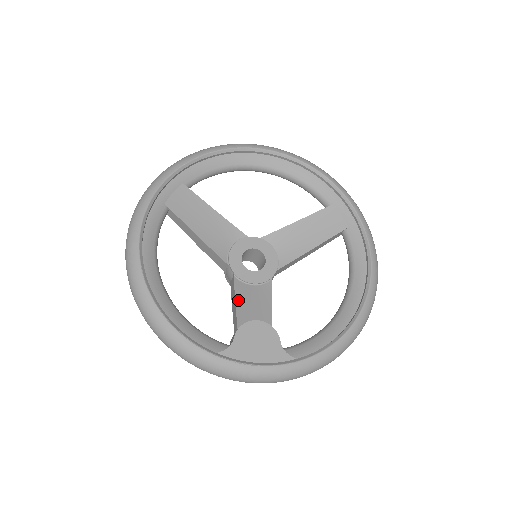
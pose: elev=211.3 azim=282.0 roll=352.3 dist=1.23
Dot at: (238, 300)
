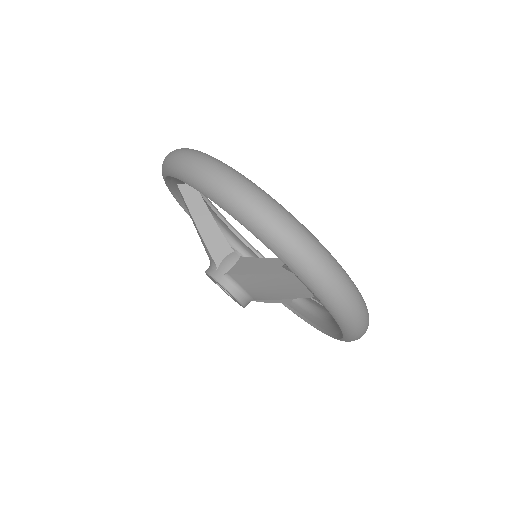
Dot at: (264, 260)
